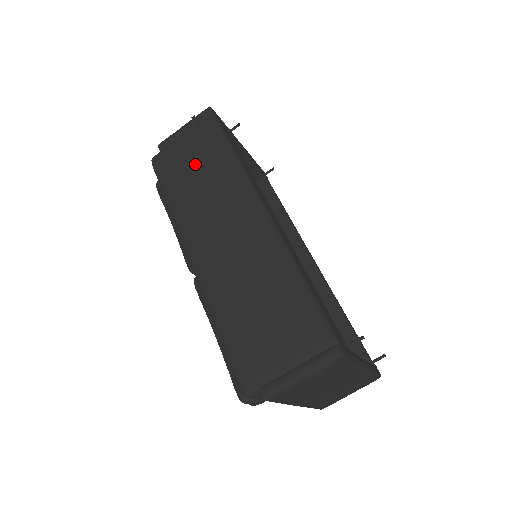
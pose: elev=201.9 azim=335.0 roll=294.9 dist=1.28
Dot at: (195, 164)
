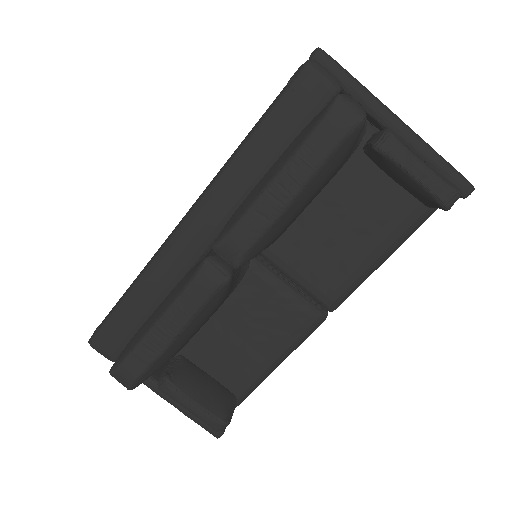
Dot at: occluded
